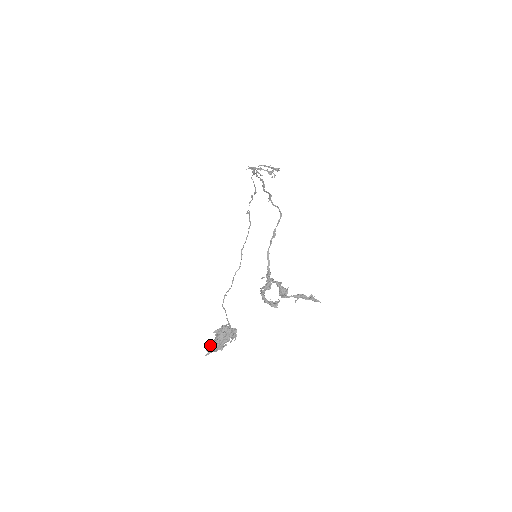
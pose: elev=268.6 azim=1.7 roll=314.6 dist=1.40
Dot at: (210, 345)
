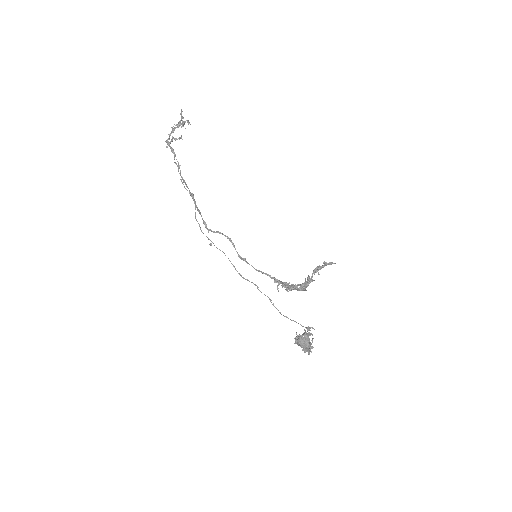
Dot at: (303, 350)
